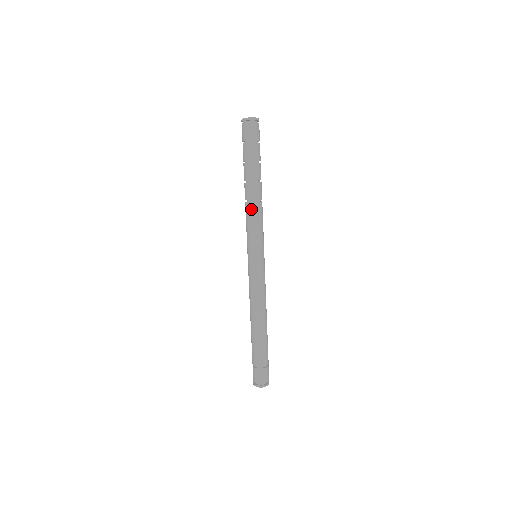
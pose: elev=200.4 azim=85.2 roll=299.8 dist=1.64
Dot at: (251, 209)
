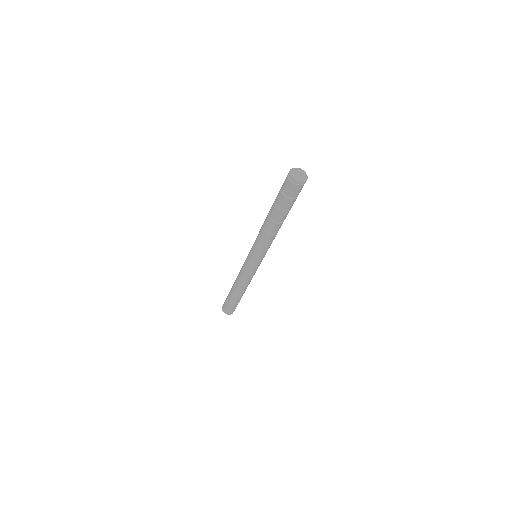
Dot at: (267, 238)
